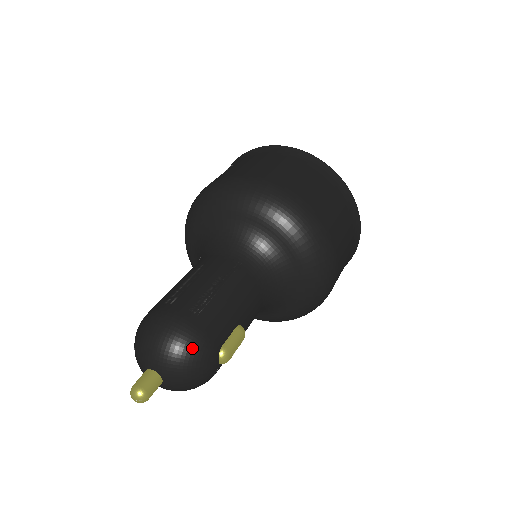
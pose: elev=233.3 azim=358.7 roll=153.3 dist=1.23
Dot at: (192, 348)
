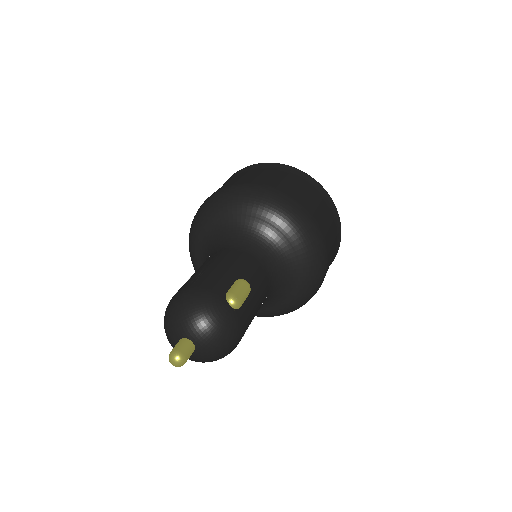
Dot at: (196, 301)
